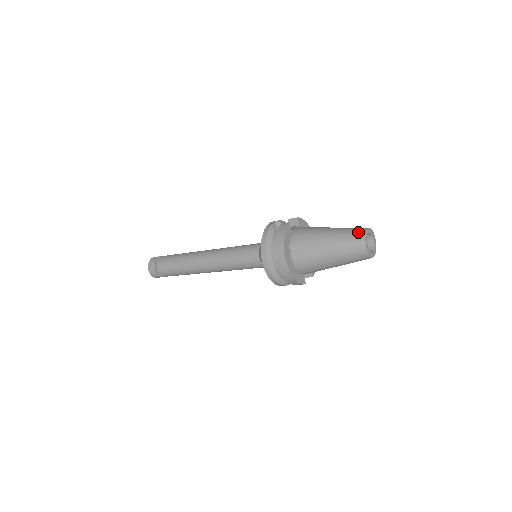
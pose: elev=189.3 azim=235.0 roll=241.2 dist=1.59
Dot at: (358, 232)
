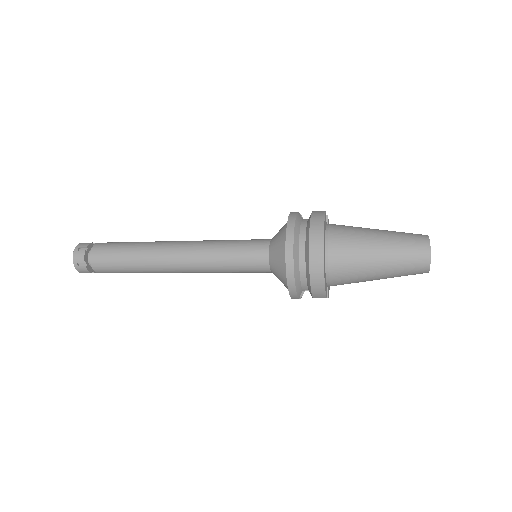
Dot at: (418, 234)
